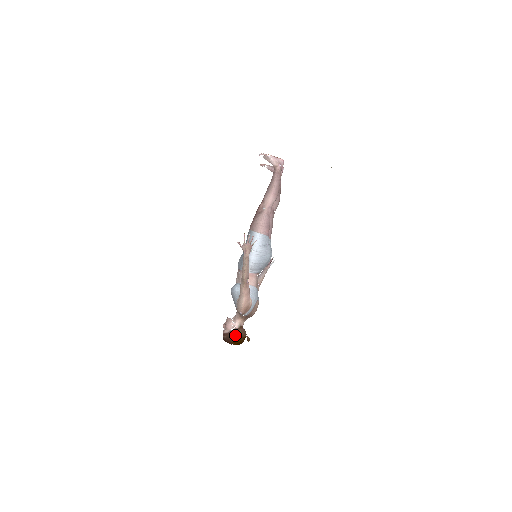
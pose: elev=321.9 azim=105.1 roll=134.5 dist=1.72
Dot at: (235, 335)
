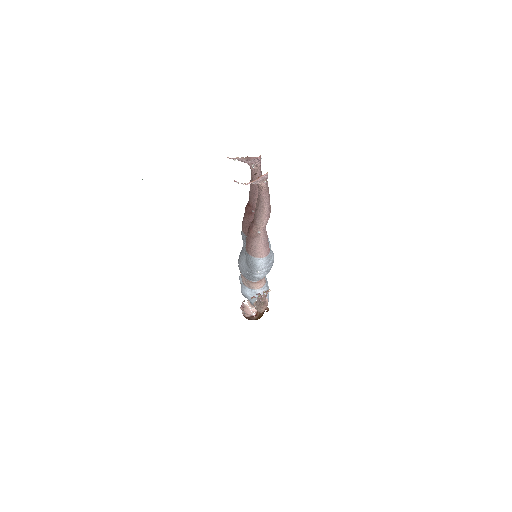
Dot at: (257, 318)
